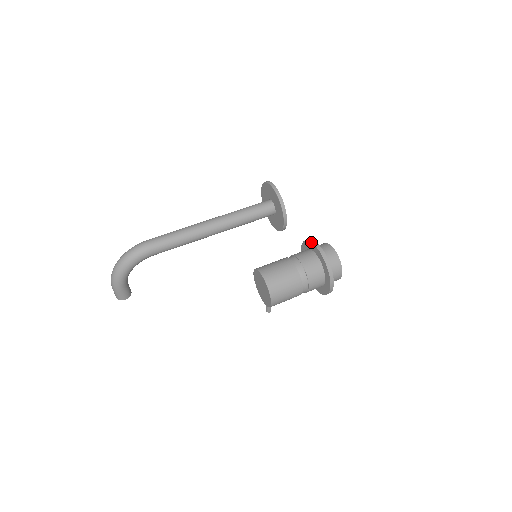
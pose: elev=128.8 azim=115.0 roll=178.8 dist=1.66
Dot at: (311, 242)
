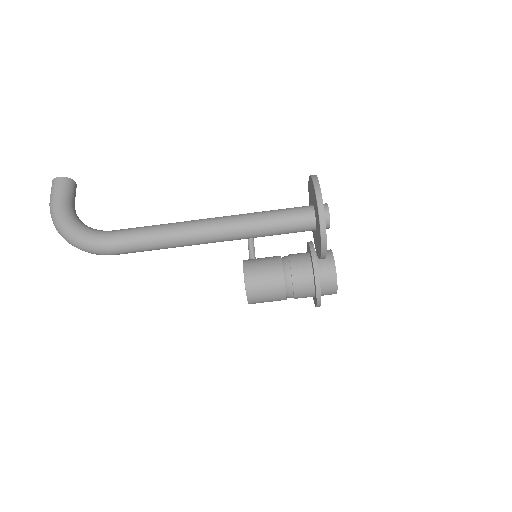
Dot at: (316, 298)
